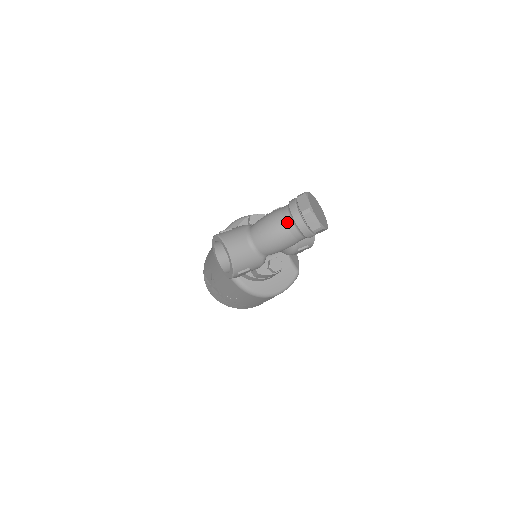
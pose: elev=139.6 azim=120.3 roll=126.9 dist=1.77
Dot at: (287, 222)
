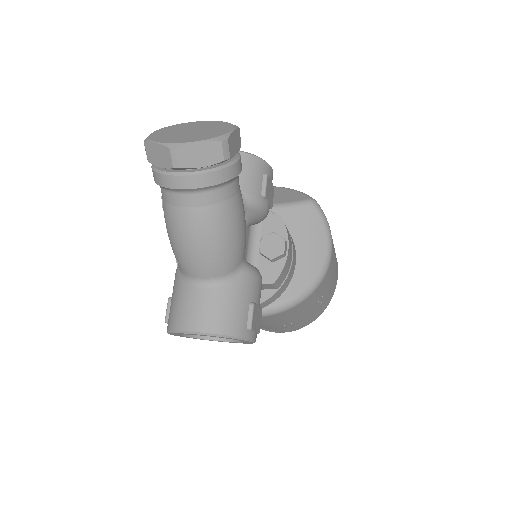
Dot at: (186, 204)
